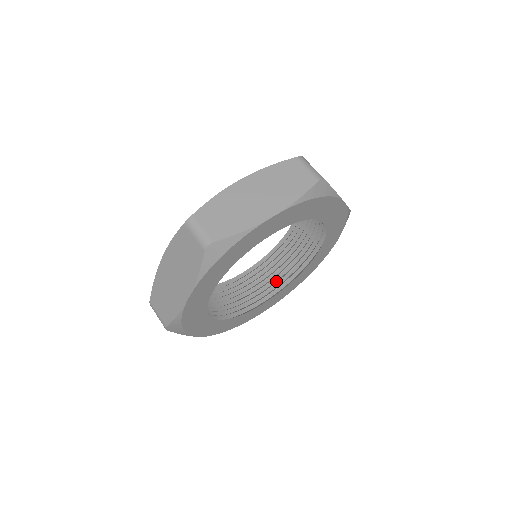
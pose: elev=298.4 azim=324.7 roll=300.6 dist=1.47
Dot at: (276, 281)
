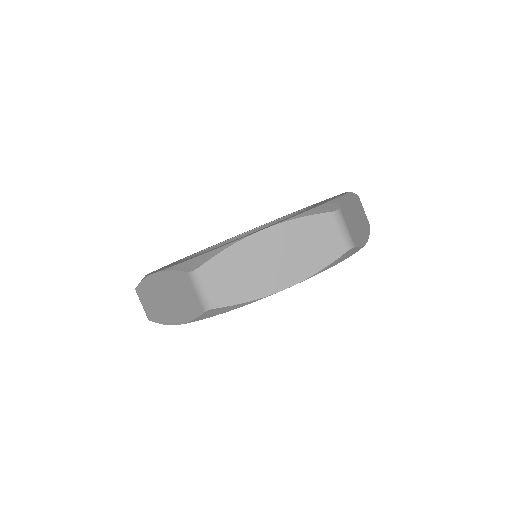
Dot at: occluded
